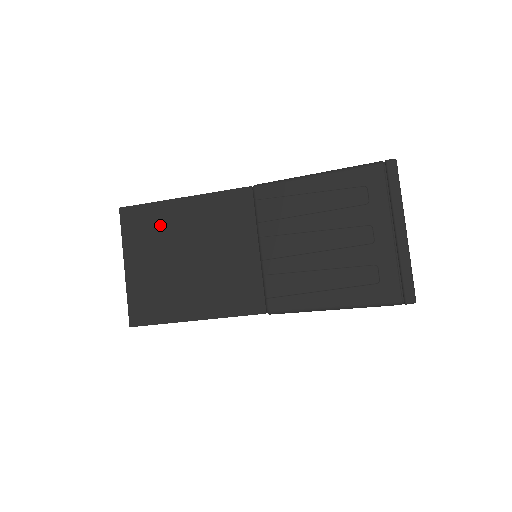
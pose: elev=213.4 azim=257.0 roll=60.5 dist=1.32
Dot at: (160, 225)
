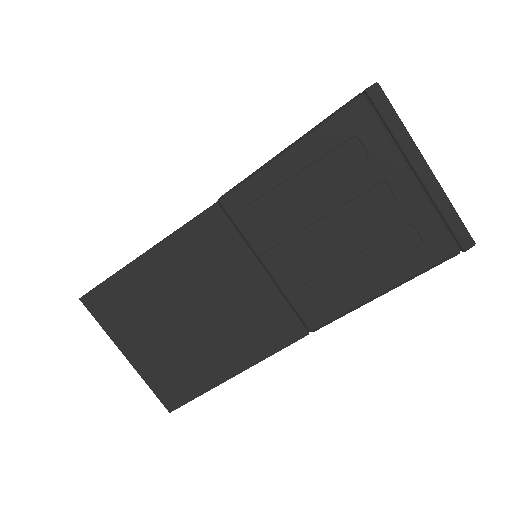
Dot at: (137, 296)
